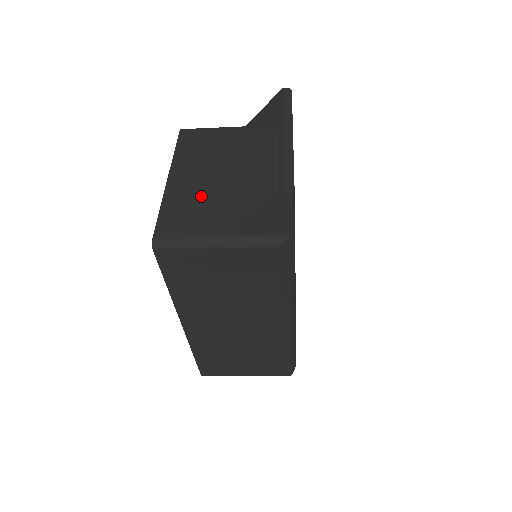
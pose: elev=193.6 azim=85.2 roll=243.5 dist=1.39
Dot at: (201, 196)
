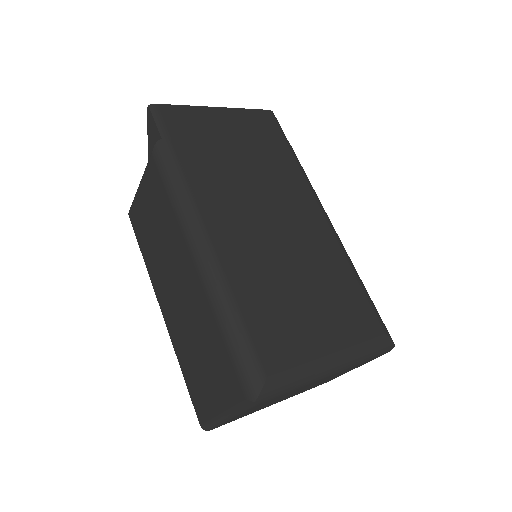
Dot at: occluded
